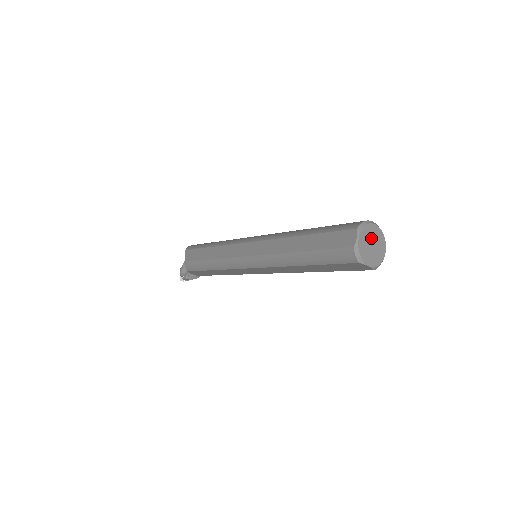
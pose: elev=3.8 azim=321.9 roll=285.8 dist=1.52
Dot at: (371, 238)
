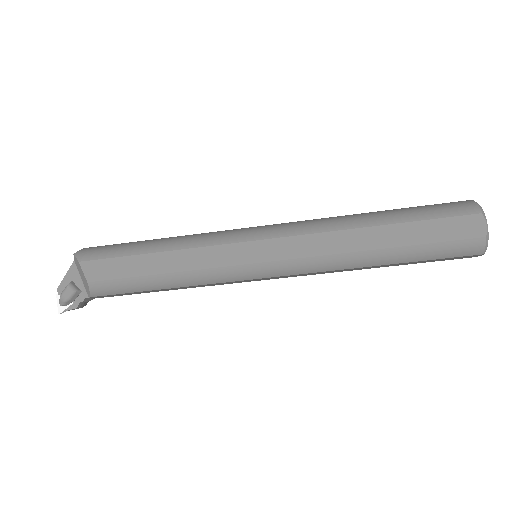
Dot at: occluded
